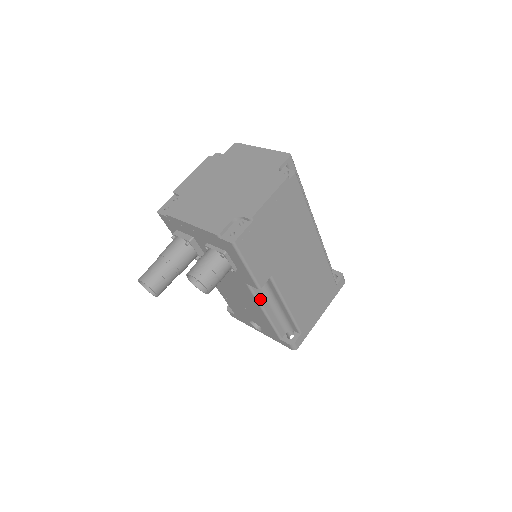
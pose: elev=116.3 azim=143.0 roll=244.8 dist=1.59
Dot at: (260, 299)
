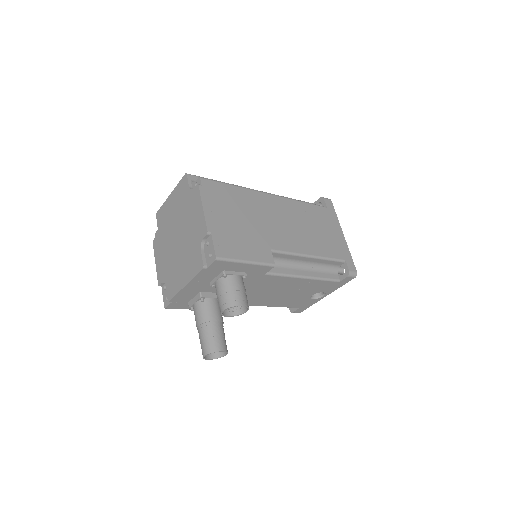
Dot at: (288, 273)
